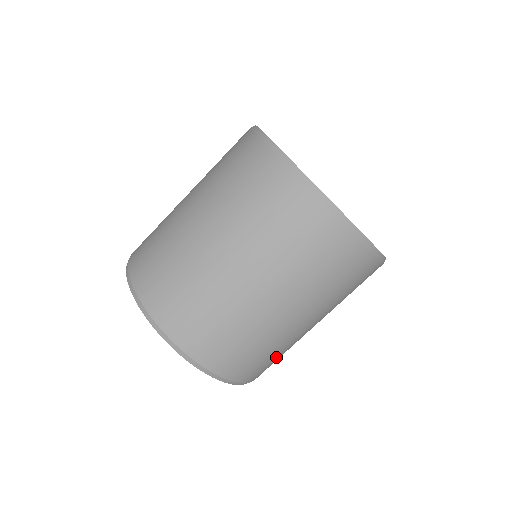
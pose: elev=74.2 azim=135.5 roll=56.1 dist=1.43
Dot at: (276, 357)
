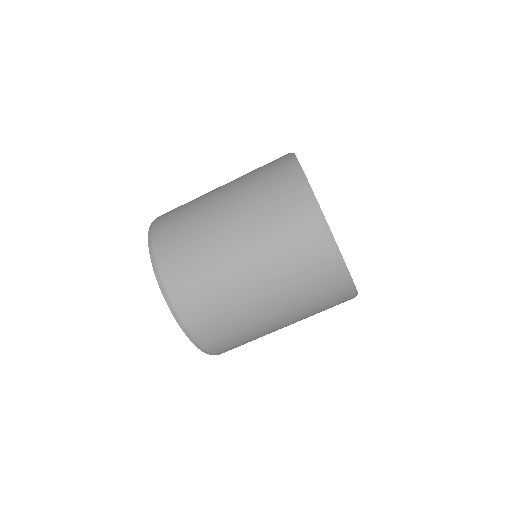
Dot at: (226, 325)
